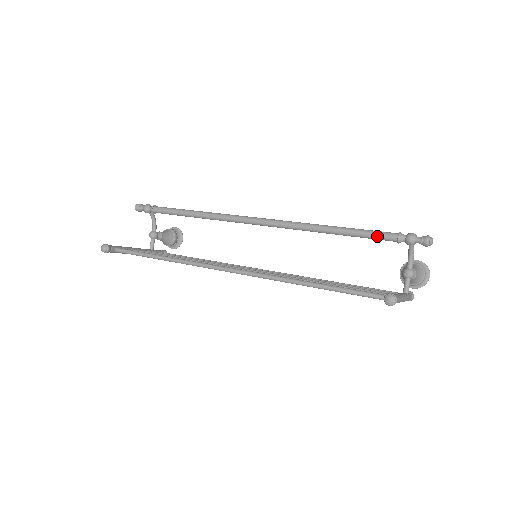
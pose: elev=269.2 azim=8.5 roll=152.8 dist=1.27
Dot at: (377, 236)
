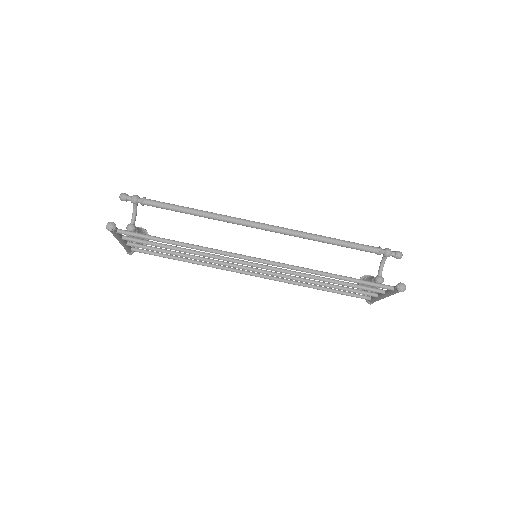
Dot at: (364, 248)
